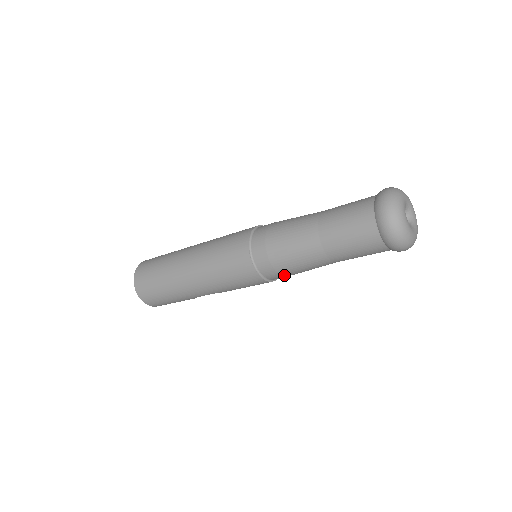
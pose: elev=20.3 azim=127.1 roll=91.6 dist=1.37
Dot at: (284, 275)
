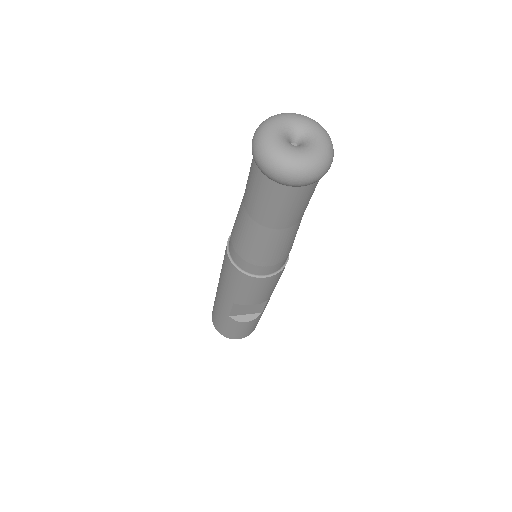
Dot at: (244, 258)
